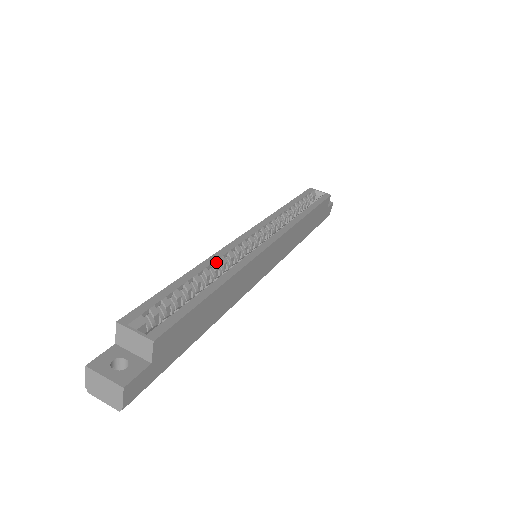
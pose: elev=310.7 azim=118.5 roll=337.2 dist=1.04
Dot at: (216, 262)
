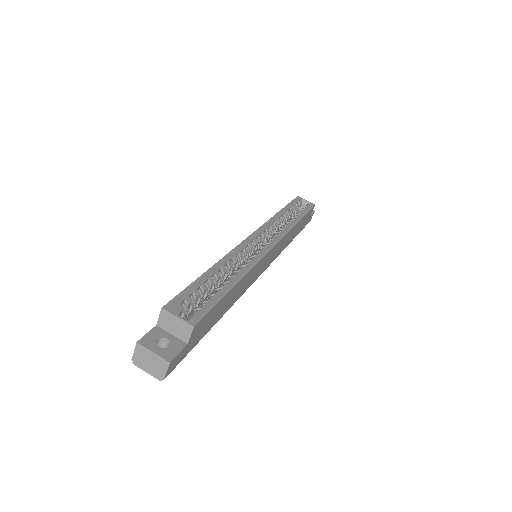
Dot at: (230, 261)
